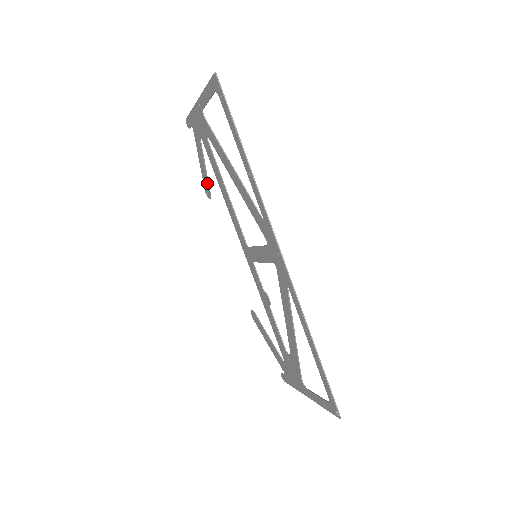
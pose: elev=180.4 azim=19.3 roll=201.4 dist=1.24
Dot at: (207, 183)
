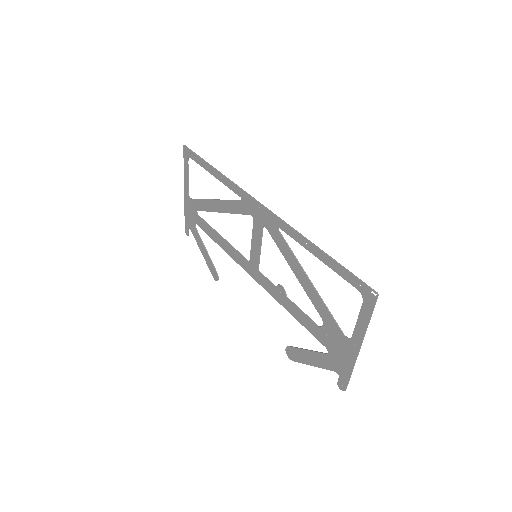
Dot at: (211, 263)
